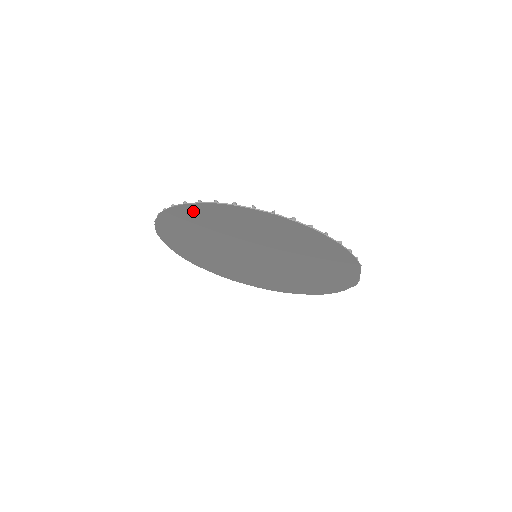
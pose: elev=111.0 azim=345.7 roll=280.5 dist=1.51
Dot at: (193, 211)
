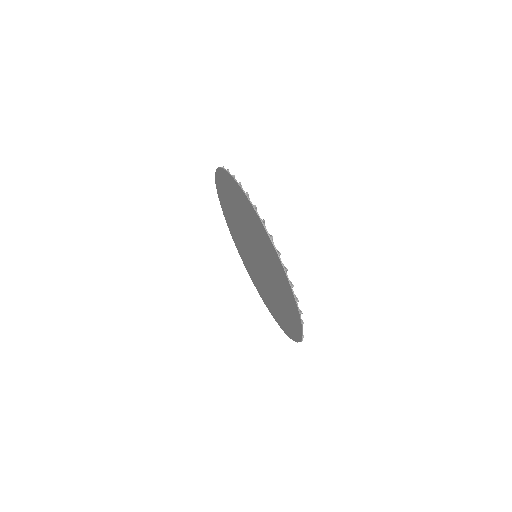
Dot at: (230, 181)
